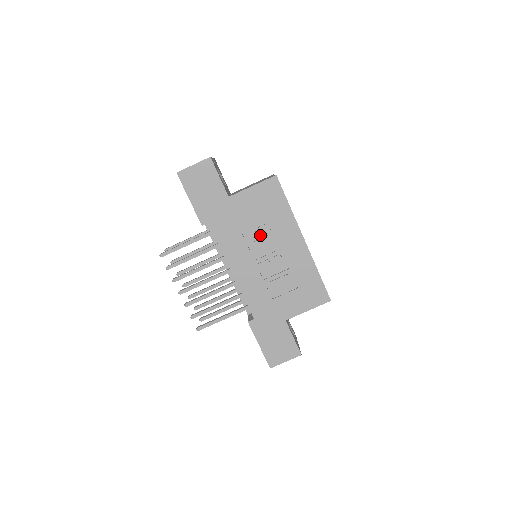
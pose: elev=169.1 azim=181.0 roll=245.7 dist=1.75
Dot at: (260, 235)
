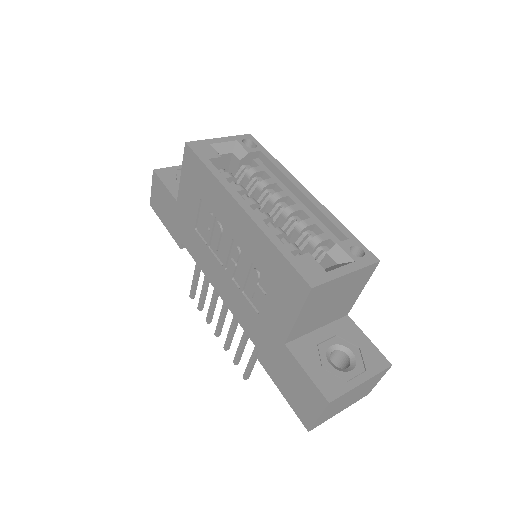
Dot at: (211, 229)
